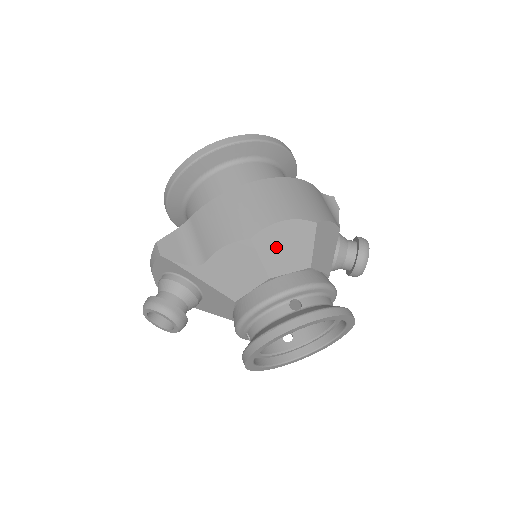
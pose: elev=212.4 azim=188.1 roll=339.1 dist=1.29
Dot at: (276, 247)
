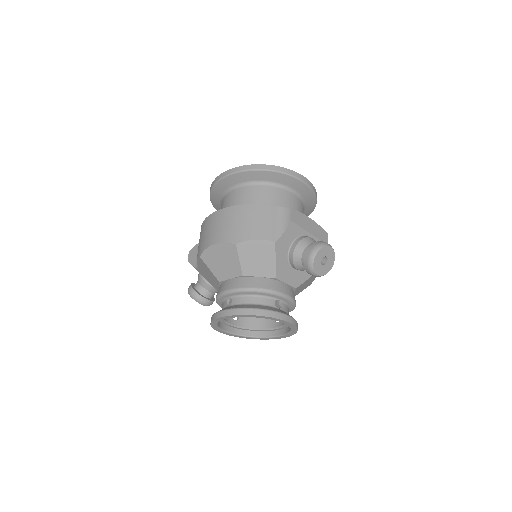
Dot at: (216, 262)
